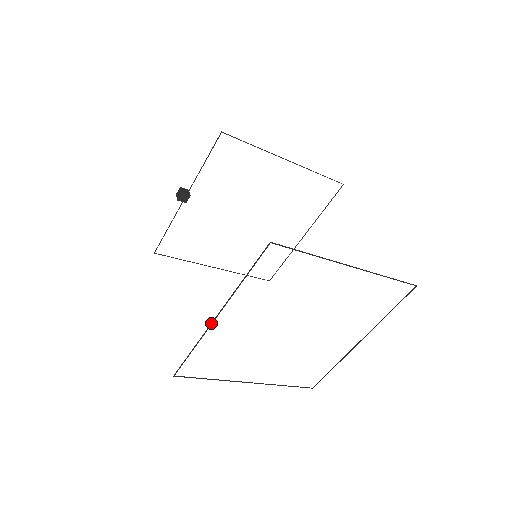
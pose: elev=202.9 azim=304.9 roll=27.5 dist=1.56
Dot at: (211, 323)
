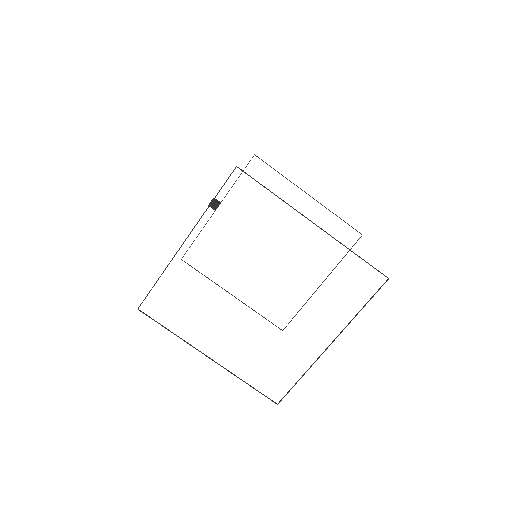
Dot at: (179, 248)
